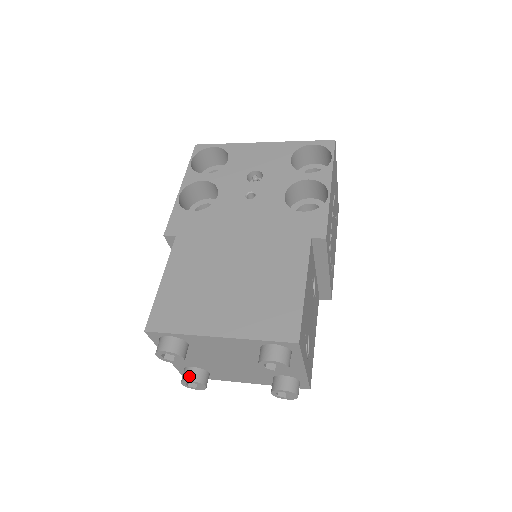
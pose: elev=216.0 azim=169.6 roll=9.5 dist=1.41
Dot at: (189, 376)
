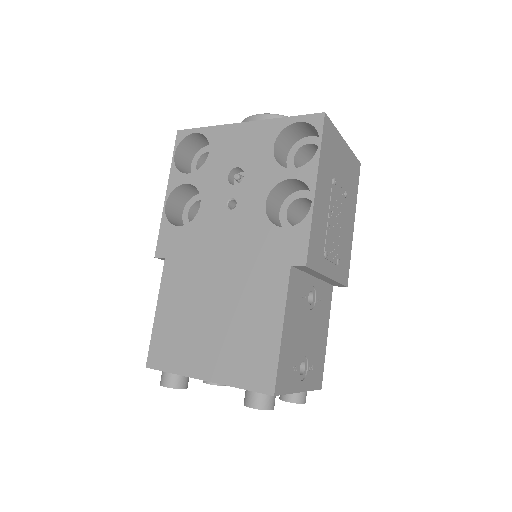
Dot at: occluded
